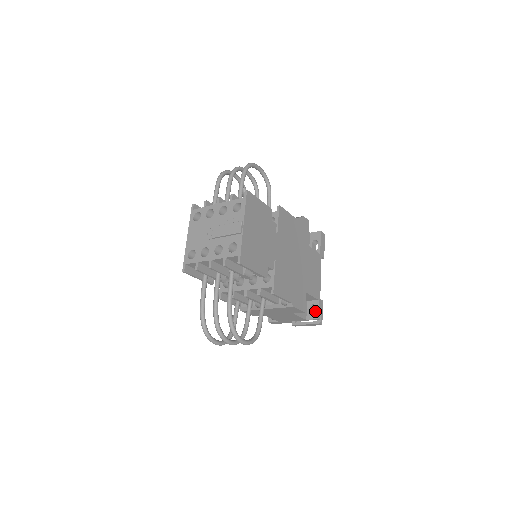
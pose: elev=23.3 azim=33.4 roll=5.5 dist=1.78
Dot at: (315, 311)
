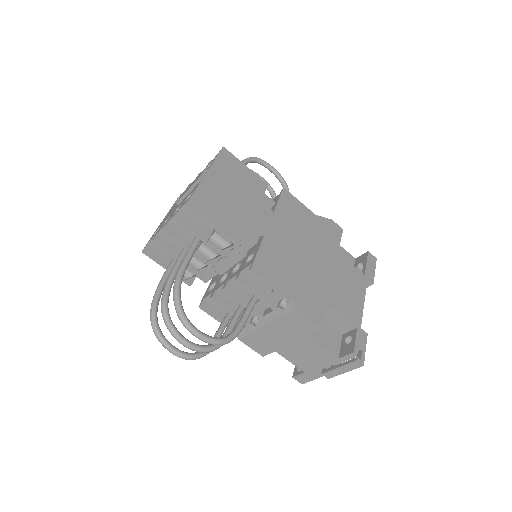
Dot at: (351, 343)
